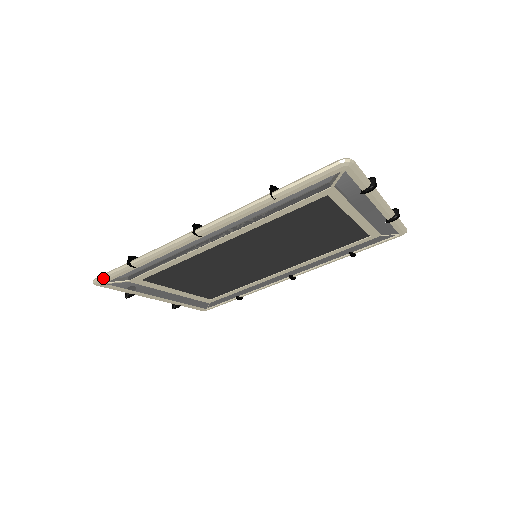
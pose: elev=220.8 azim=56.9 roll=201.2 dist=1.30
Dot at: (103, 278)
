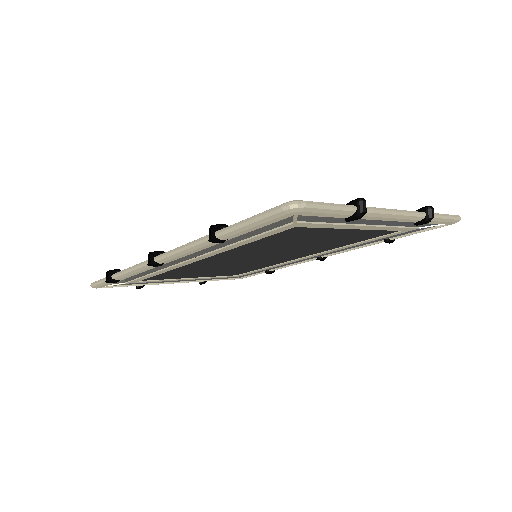
Dot at: (96, 285)
